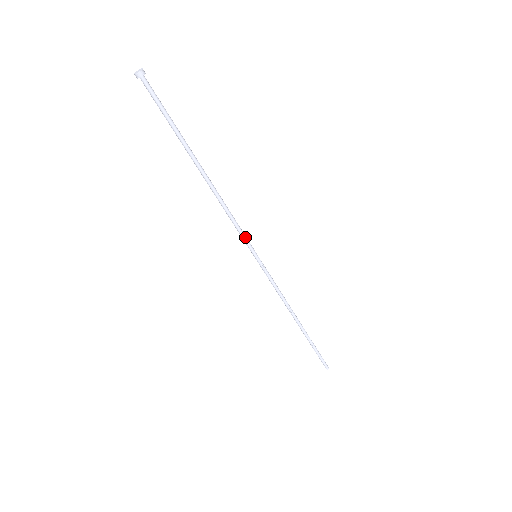
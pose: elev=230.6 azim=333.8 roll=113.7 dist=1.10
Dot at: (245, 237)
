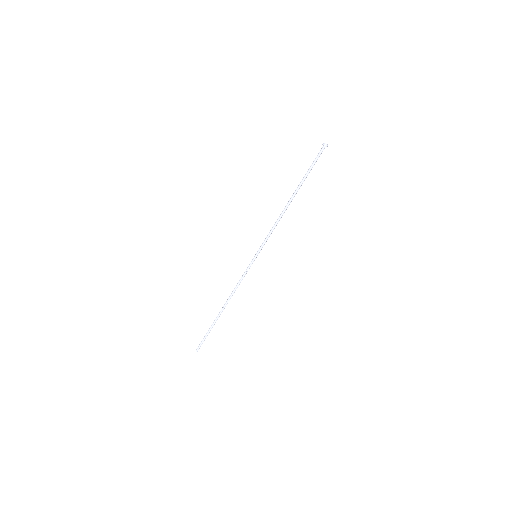
Dot at: occluded
